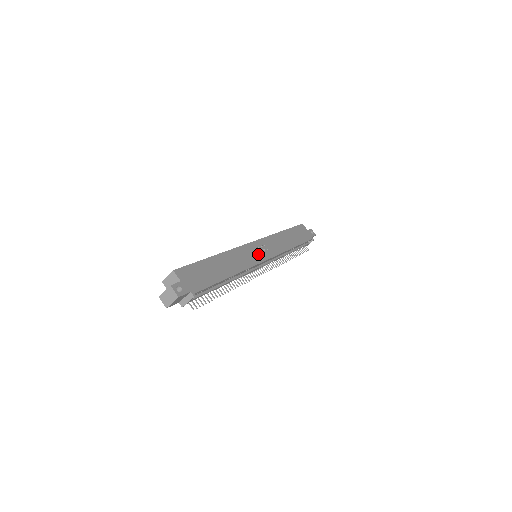
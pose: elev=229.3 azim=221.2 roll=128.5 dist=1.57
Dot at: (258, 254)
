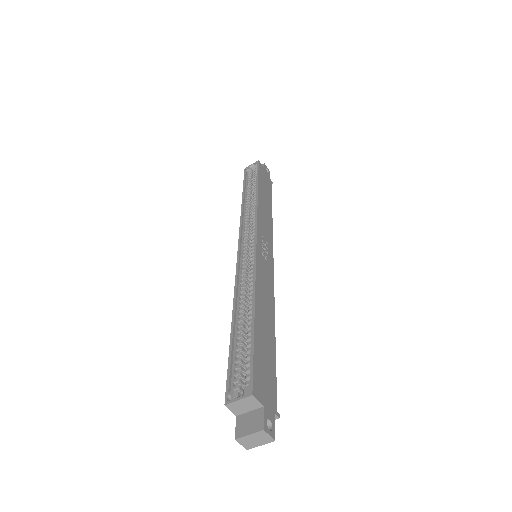
Dot at: (267, 260)
